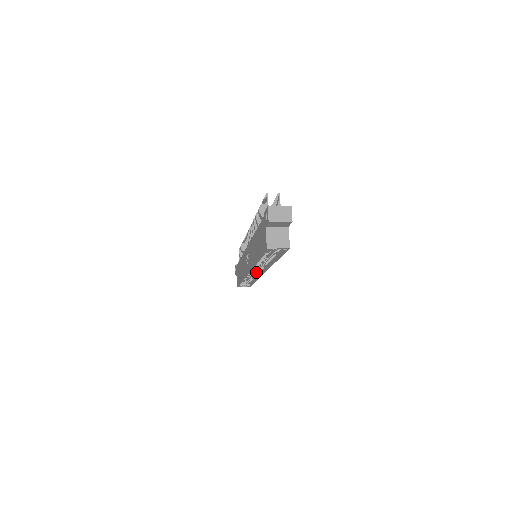
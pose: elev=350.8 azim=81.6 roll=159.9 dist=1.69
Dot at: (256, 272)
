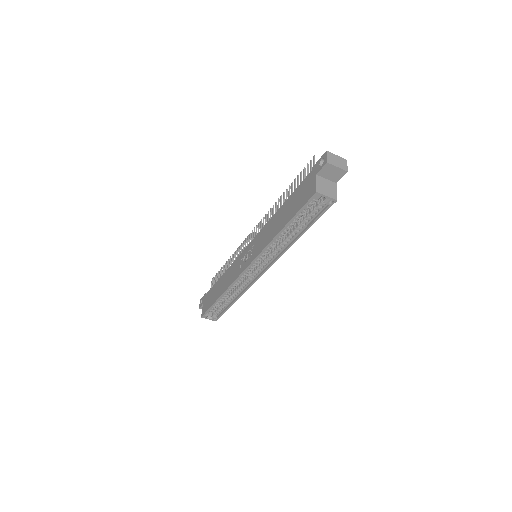
Dot at: (248, 278)
